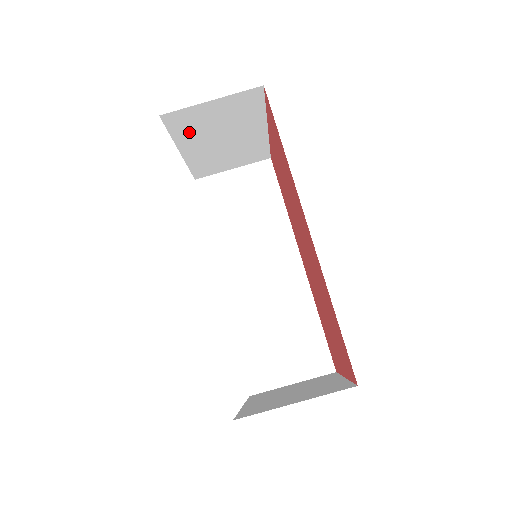
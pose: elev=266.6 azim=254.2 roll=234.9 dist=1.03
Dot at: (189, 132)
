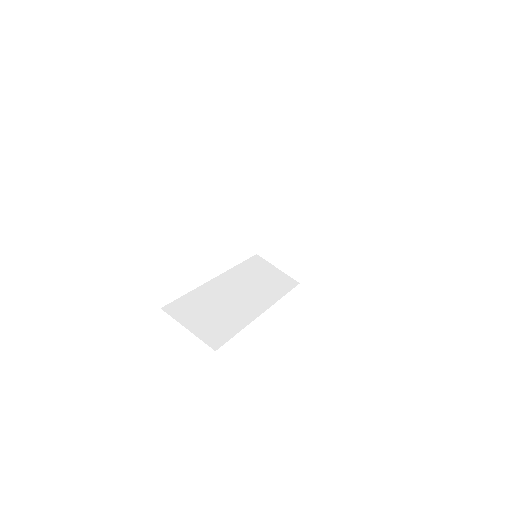
Dot at: (287, 208)
